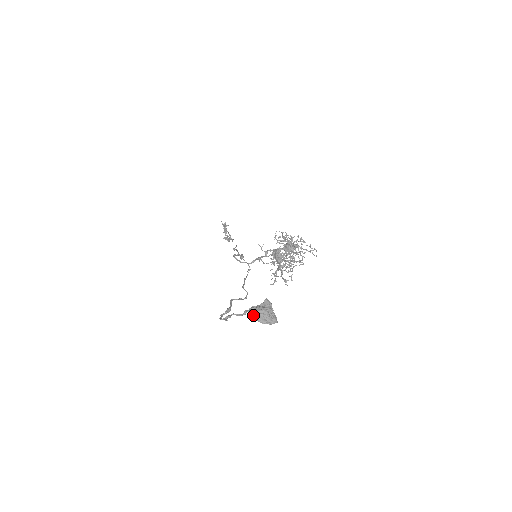
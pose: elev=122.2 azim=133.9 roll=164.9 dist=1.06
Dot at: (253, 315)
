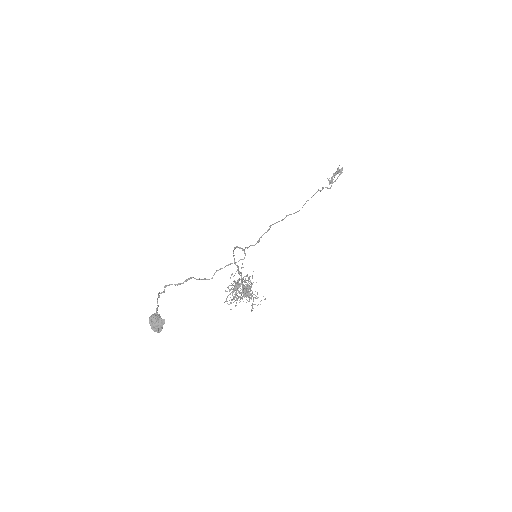
Dot at: (150, 320)
